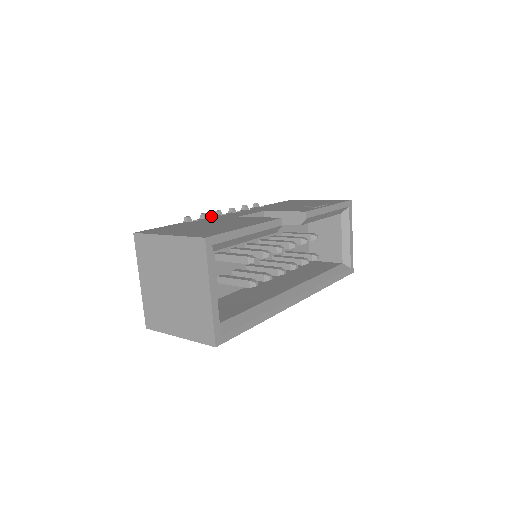
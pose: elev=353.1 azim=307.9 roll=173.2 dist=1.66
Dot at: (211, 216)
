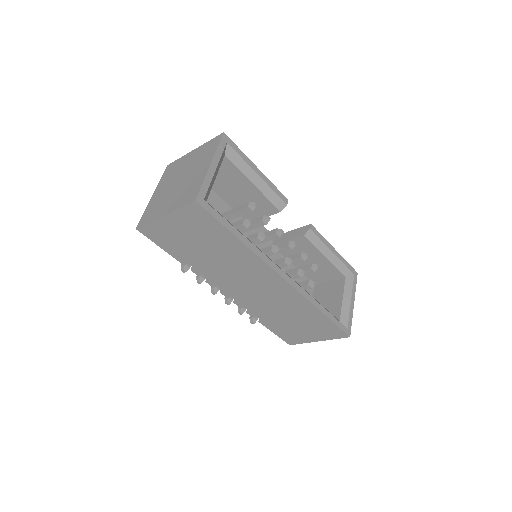
Dot at: occluded
